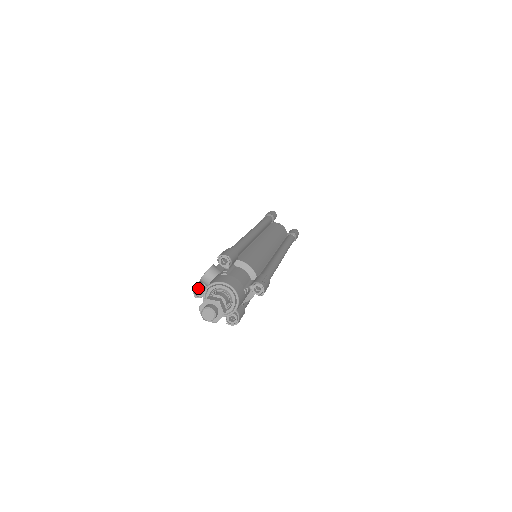
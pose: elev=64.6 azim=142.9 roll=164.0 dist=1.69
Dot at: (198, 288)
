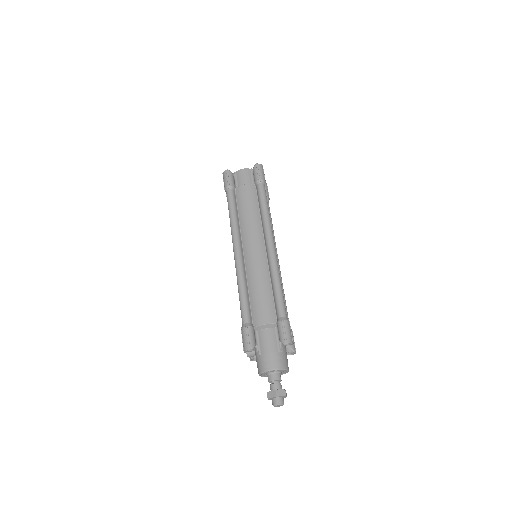
Dot at: occluded
